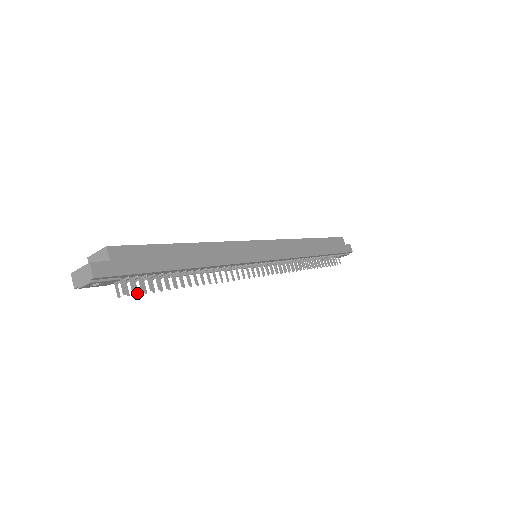
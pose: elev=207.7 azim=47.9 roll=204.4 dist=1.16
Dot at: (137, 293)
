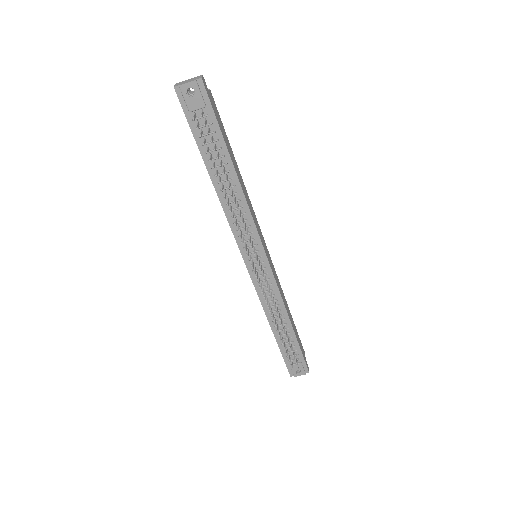
Dot at: (201, 135)
